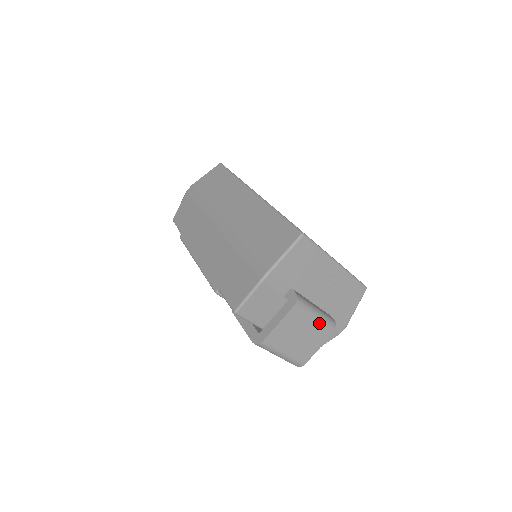
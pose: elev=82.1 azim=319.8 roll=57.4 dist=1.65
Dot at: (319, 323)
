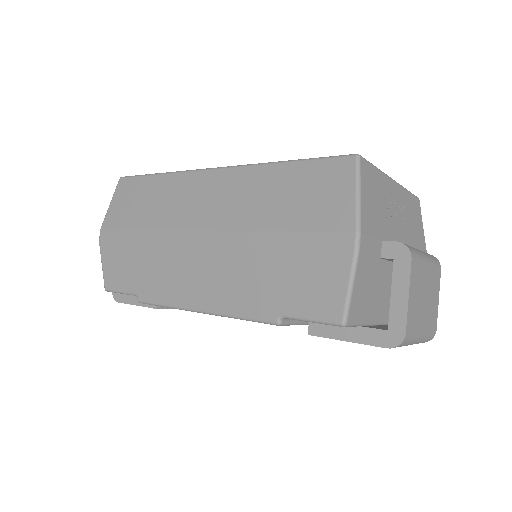
Dot at: (430, 265)
